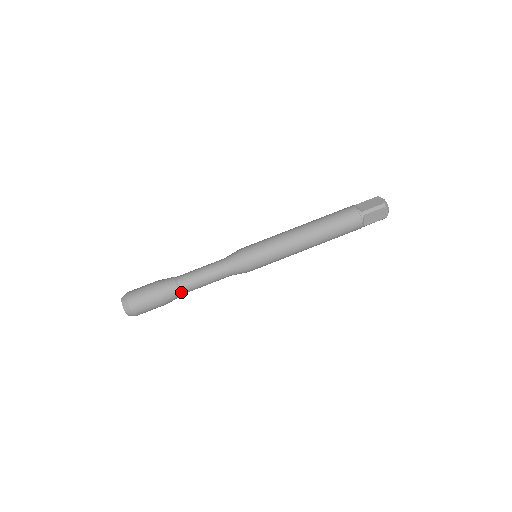
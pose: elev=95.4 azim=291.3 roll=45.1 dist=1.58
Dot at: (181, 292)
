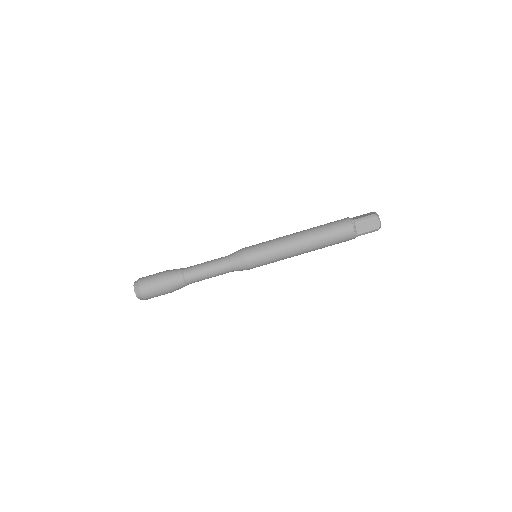
Dot at: (185, 279)
